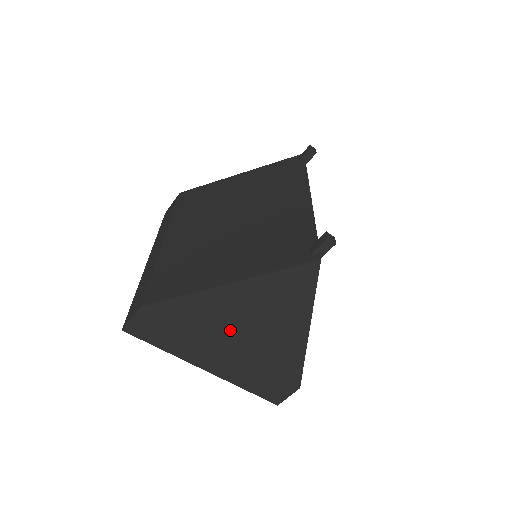
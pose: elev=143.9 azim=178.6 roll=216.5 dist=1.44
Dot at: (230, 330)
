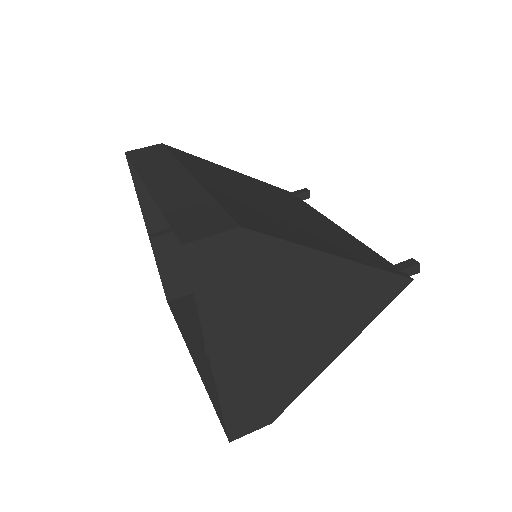
Dot at: (288, 314)
